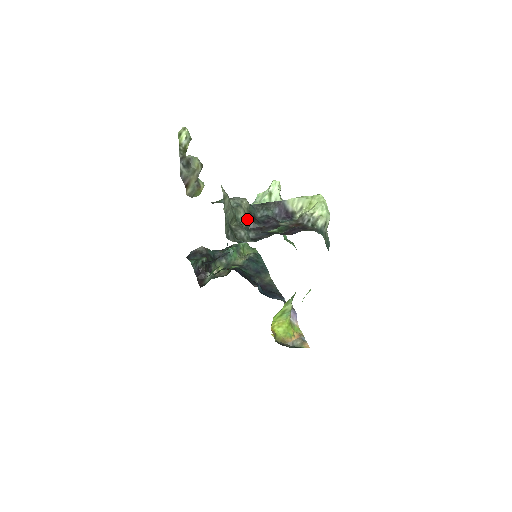
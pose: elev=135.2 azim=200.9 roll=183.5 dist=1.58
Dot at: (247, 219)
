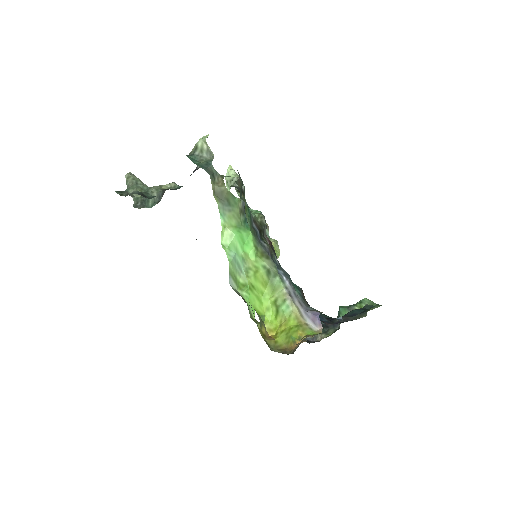
Dot at: (160, 191)
